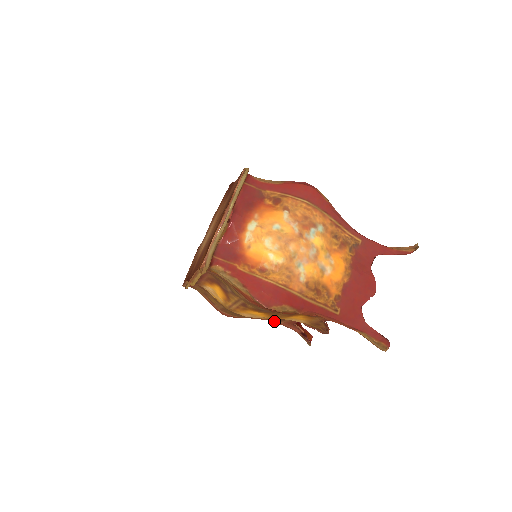
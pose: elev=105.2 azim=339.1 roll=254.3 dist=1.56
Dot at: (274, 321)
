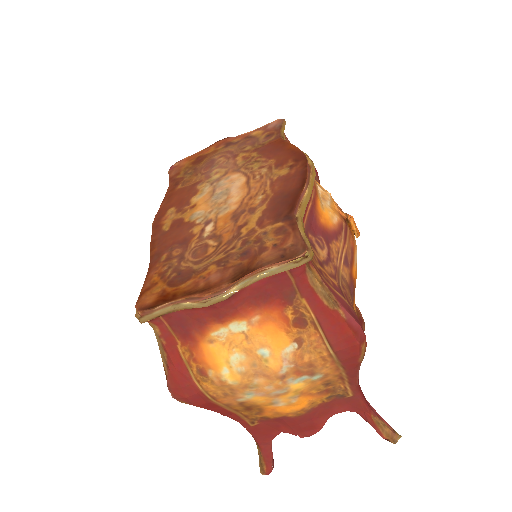
Dot at: occluded
